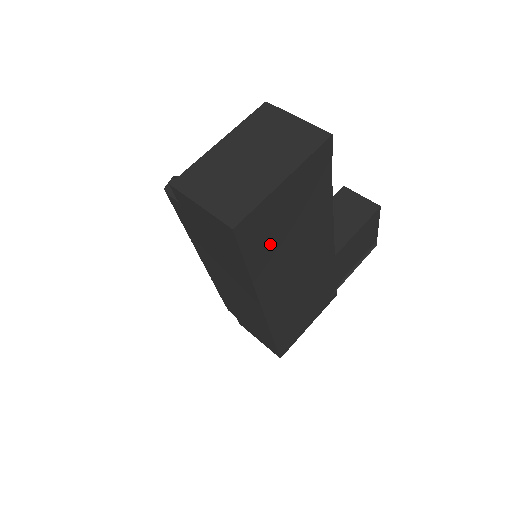
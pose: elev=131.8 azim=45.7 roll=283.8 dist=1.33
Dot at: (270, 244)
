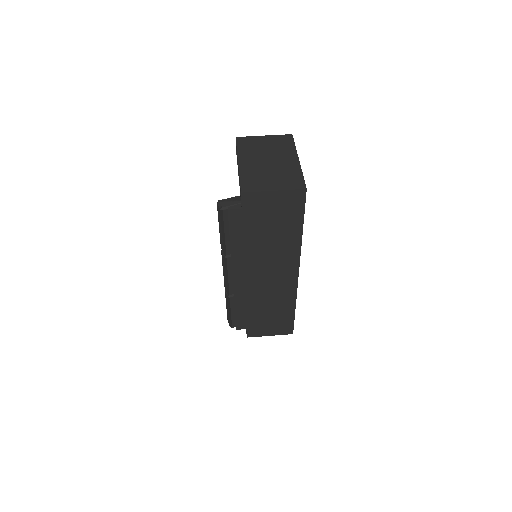
Dot at: occluded
